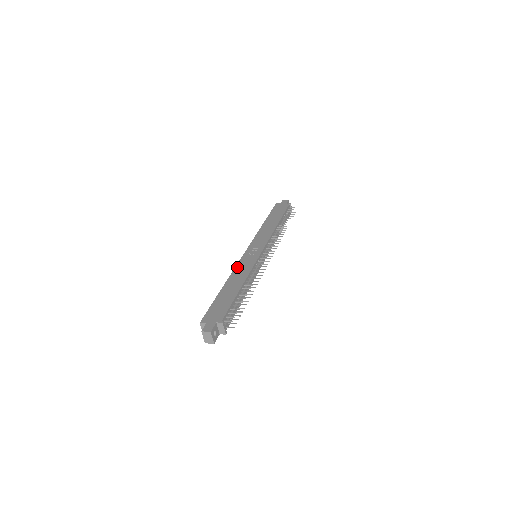
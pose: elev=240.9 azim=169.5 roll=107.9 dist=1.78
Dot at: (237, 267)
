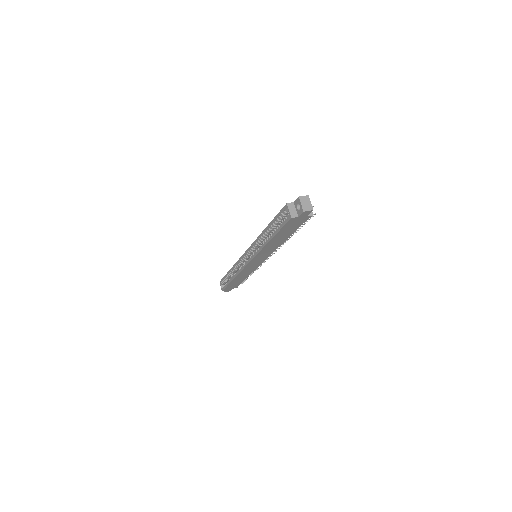
Dot at: occluded
